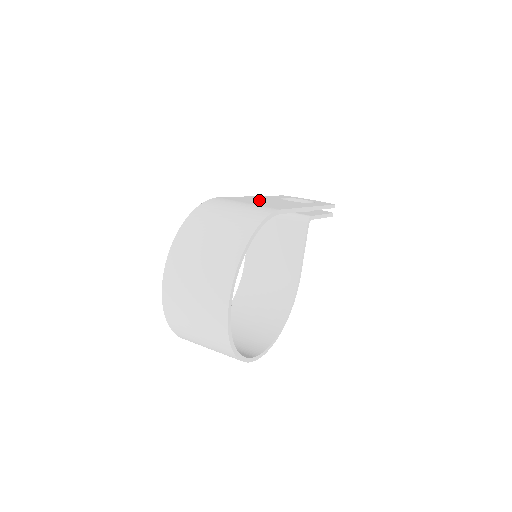
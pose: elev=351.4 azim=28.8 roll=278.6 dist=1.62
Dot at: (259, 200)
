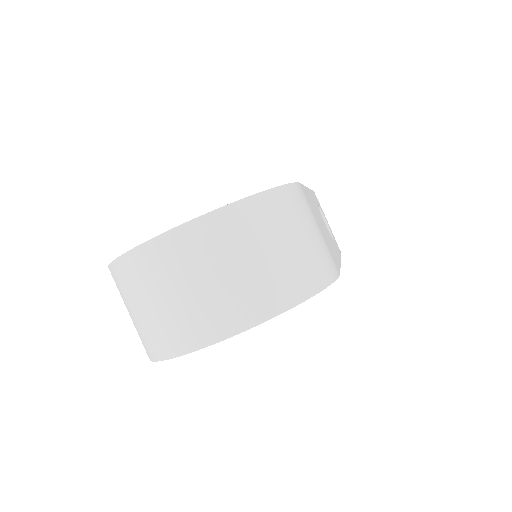
Dot at: occluded
